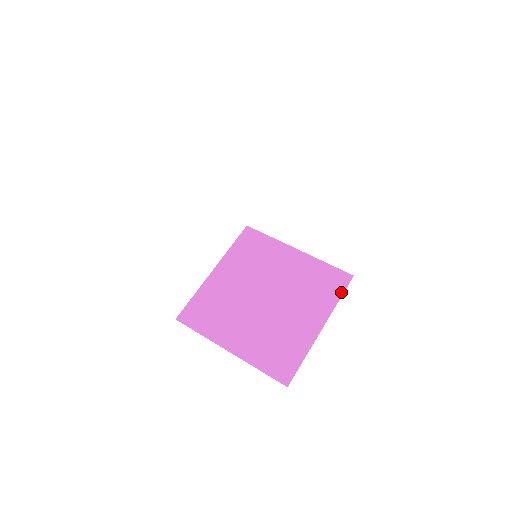
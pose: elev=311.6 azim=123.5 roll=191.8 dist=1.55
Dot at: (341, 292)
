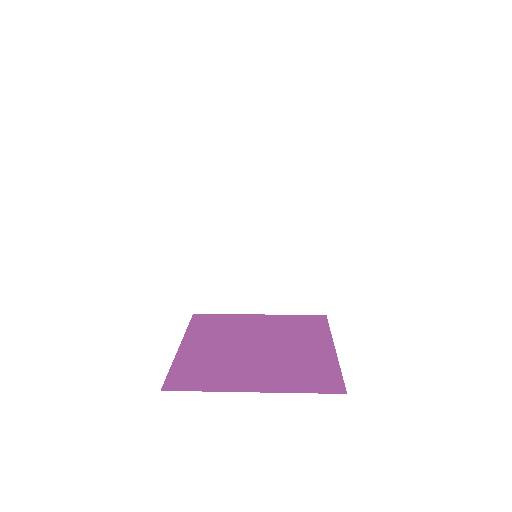
Dot at: (326, 325)
